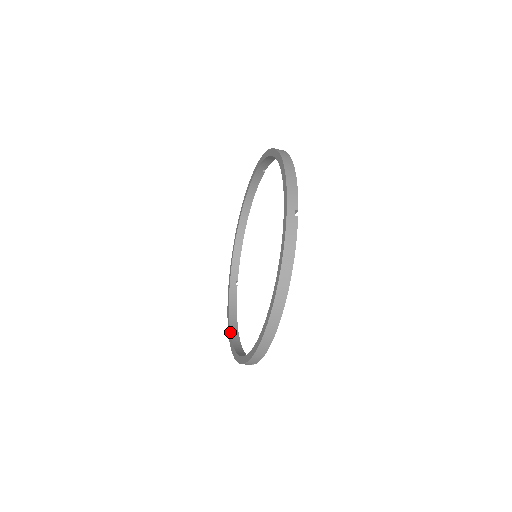
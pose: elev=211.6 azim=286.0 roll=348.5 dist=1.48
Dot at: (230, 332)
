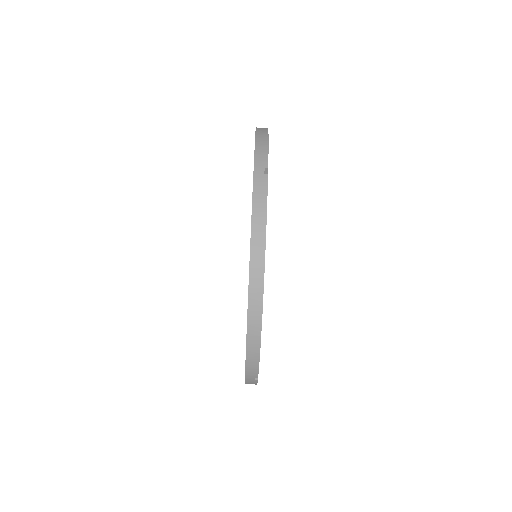
Dot at: occluded
